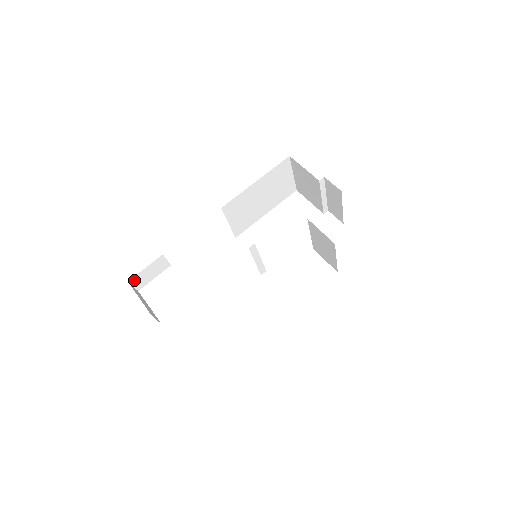
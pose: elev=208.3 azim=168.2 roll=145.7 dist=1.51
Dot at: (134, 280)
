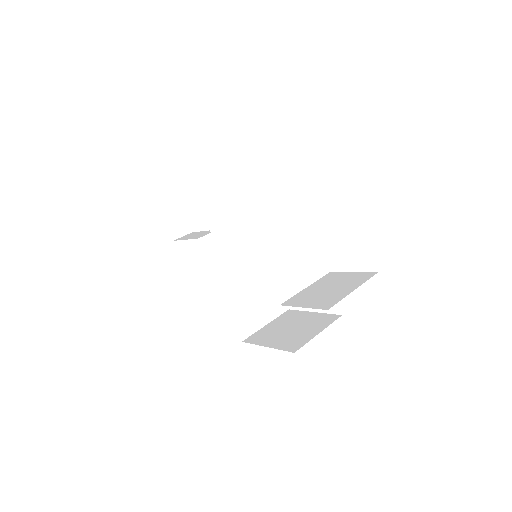
Dot at: occluded
